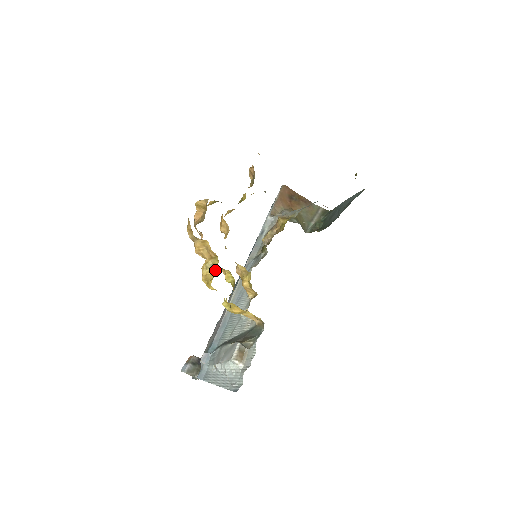
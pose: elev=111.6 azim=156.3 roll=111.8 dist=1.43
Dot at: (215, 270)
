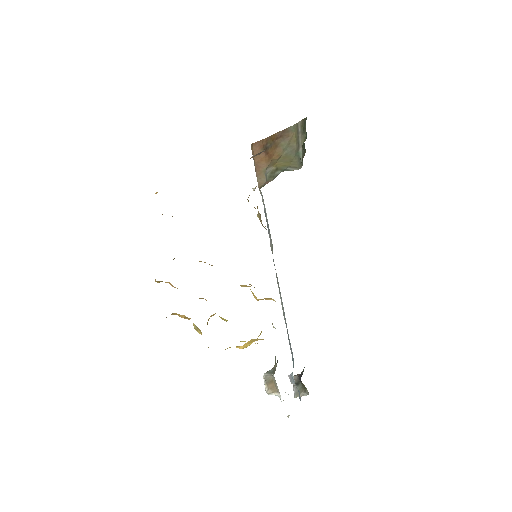
Dot at: occluded
